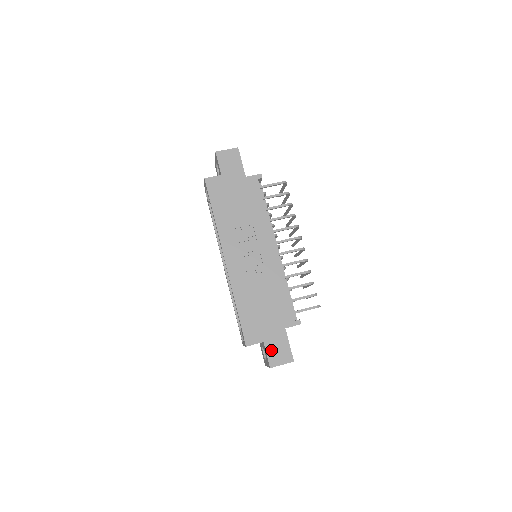
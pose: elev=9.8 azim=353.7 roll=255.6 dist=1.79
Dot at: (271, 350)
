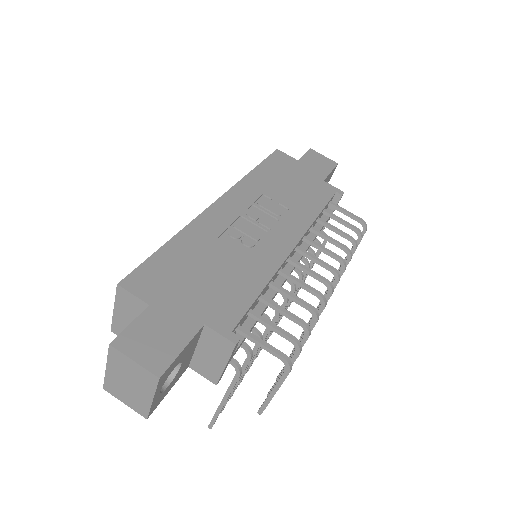
Dot at: (146, 325)
